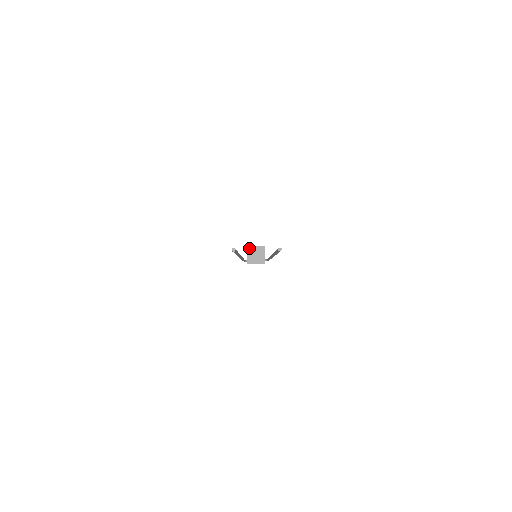
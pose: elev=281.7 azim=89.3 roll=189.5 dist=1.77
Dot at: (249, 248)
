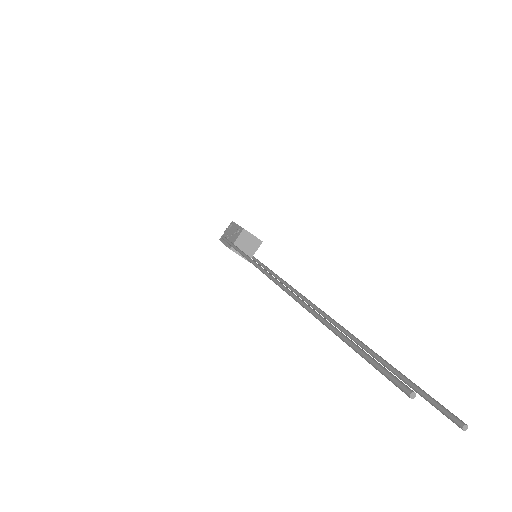
Dot at: (245, 232)
